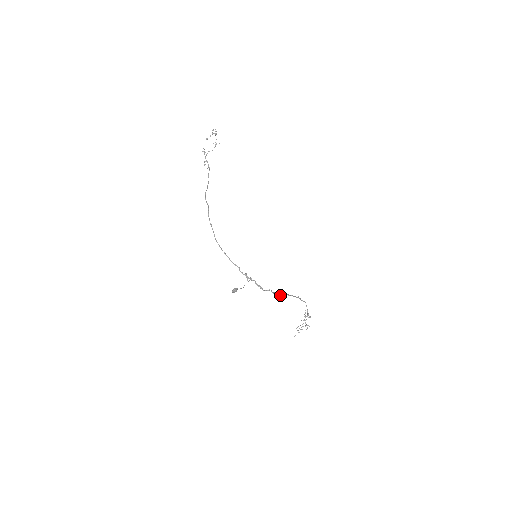
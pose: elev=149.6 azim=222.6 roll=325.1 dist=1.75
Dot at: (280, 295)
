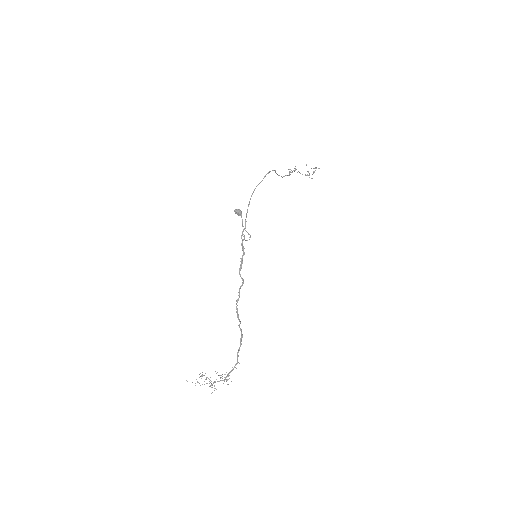
Dot at: (237, 309)
